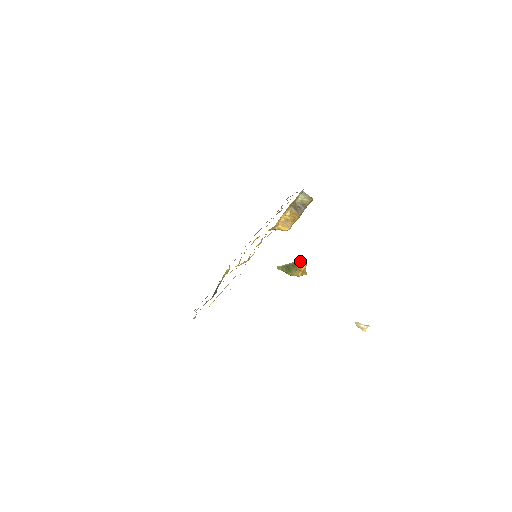
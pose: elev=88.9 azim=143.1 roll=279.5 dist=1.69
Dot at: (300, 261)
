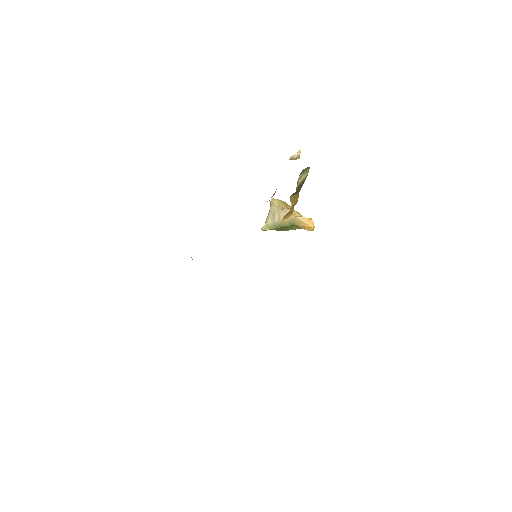
Dot at: (298, 218)
